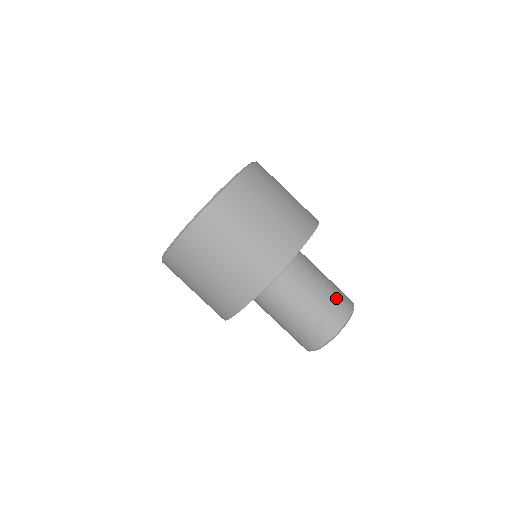
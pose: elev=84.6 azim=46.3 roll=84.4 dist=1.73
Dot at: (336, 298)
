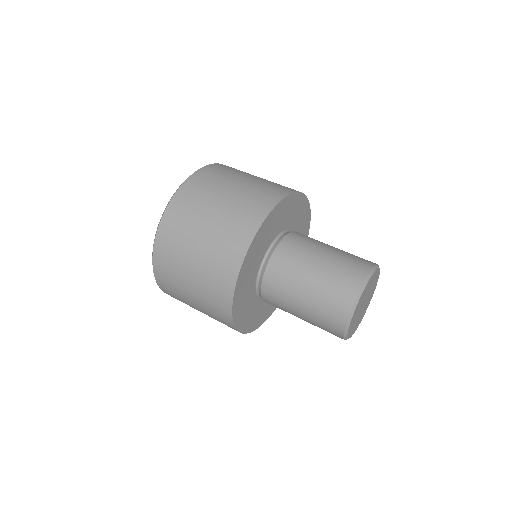
Dot at: occluded
